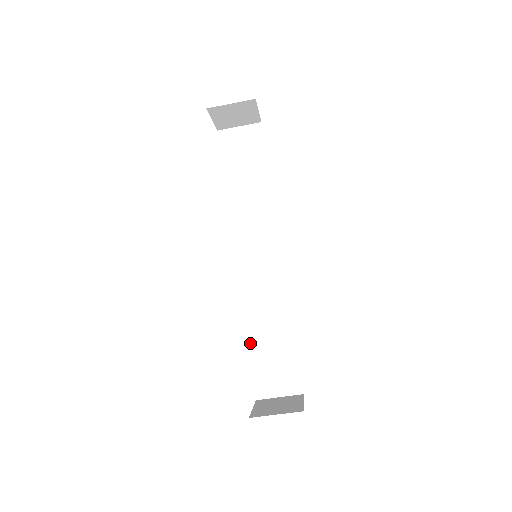
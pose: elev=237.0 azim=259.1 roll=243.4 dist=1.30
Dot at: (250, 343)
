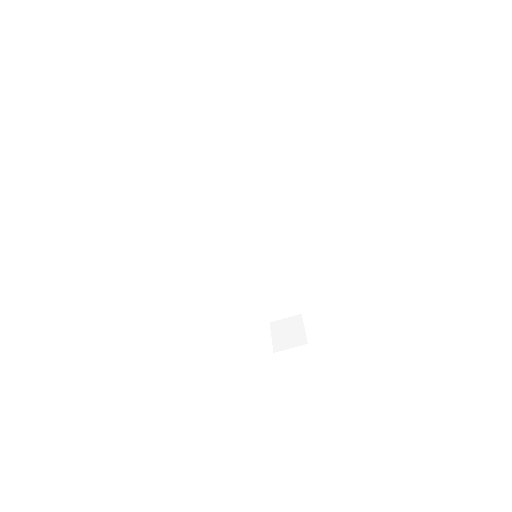
Dot at: (259, 295)
